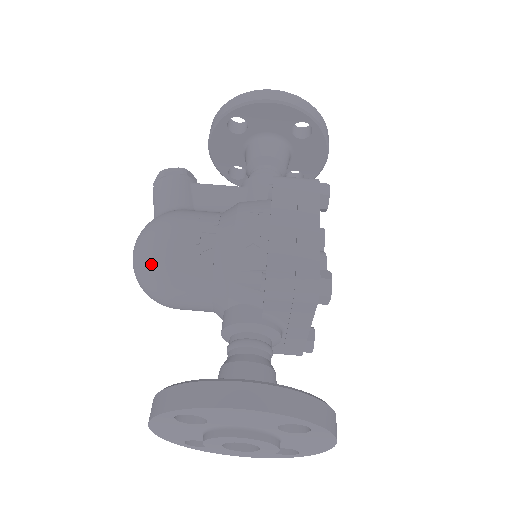
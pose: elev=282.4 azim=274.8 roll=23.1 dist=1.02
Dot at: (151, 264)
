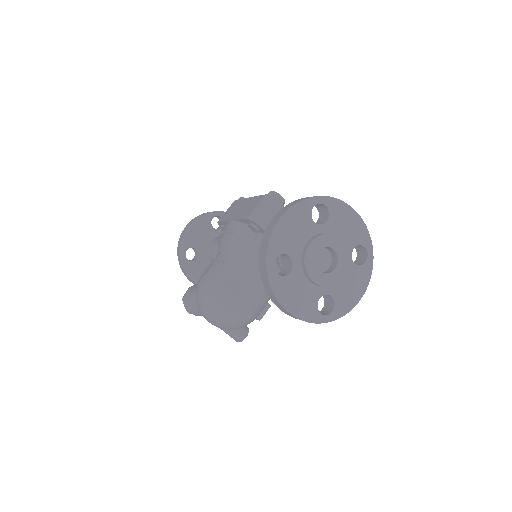
Dot at: (212, 295)
